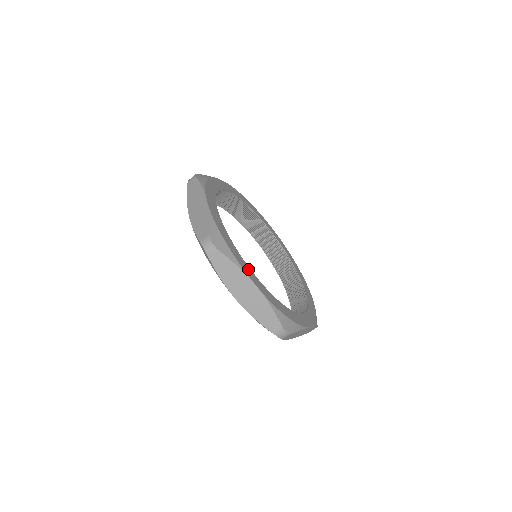
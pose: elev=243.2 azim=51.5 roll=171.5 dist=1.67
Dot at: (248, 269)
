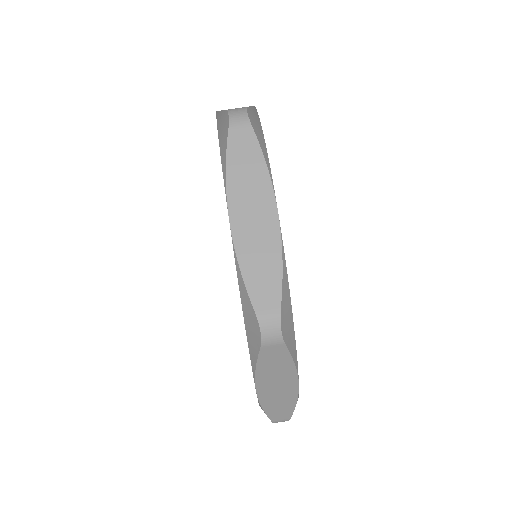
Dot at: occluded
